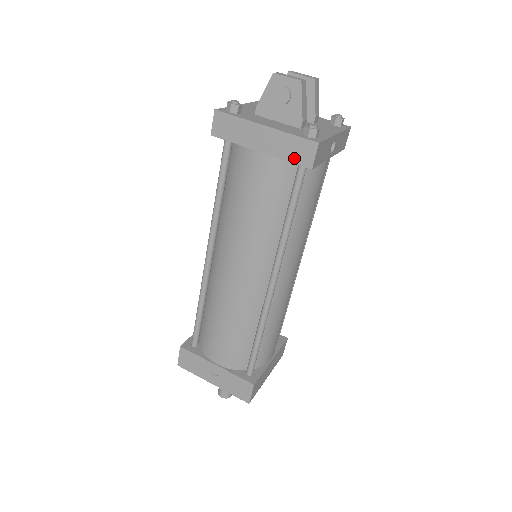
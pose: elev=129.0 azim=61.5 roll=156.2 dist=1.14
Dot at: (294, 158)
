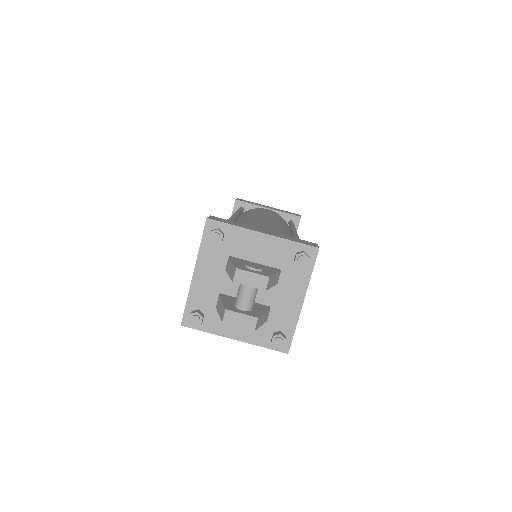
Dot at: occluded
